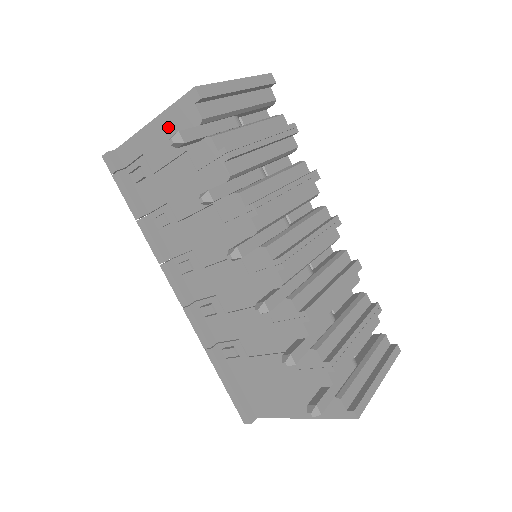
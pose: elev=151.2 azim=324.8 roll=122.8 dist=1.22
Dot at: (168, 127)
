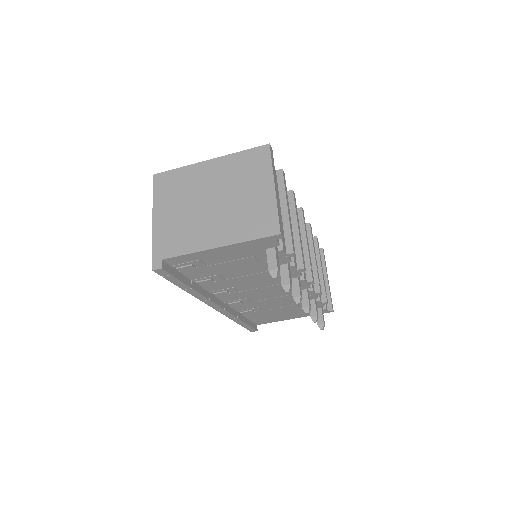
Dot at: (239, 249)
